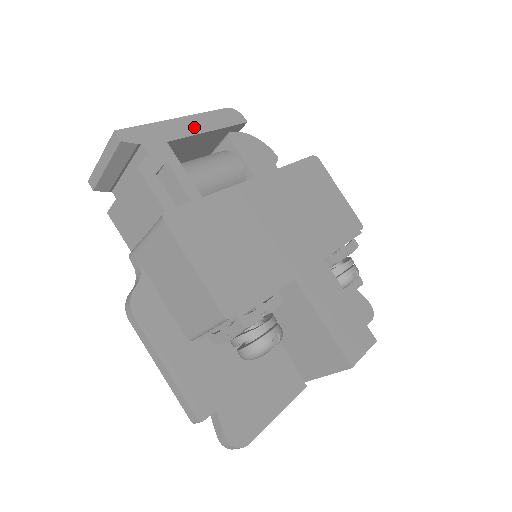
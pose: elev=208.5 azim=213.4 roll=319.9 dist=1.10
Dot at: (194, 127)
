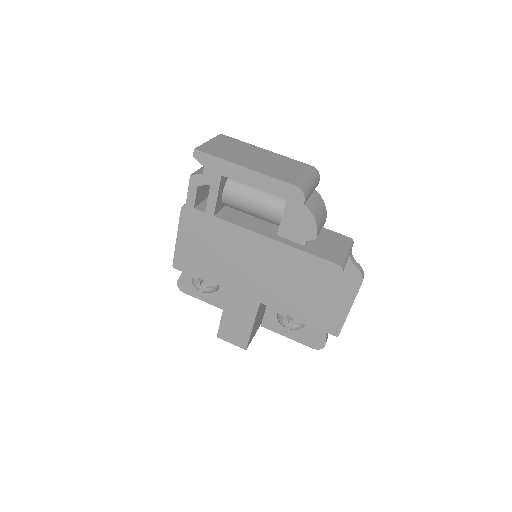
Dot at: (251, 180)
